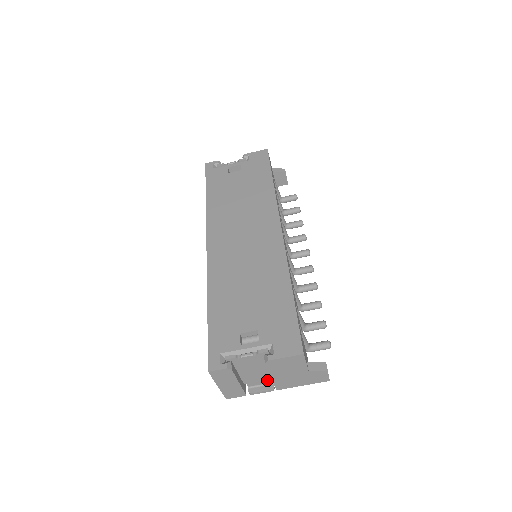
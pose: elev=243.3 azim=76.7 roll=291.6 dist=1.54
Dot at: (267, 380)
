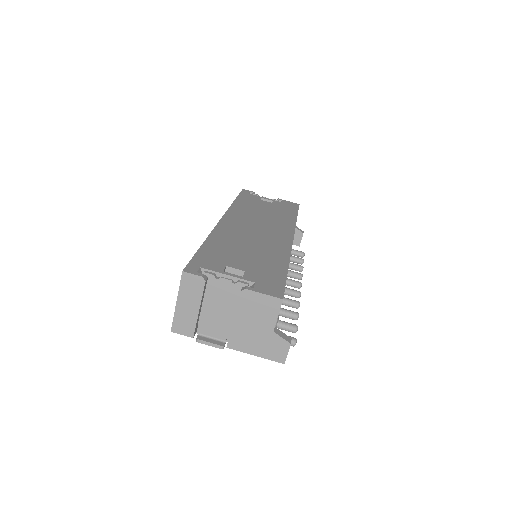
Dot at: (222, 334)
